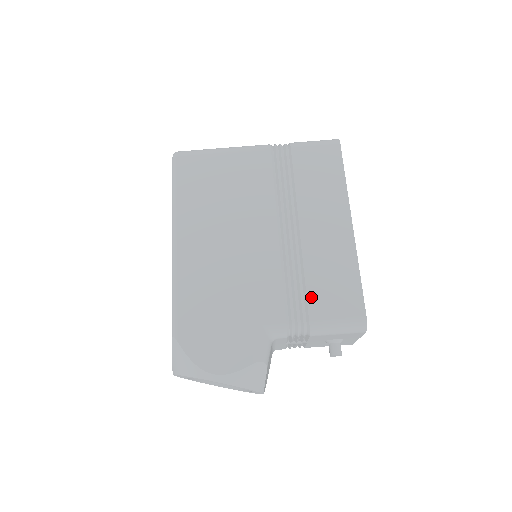
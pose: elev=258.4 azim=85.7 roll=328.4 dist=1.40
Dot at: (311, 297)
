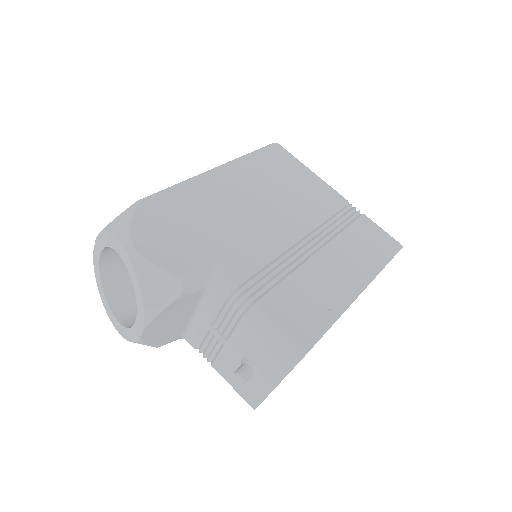
Dot at: (277, 291)
